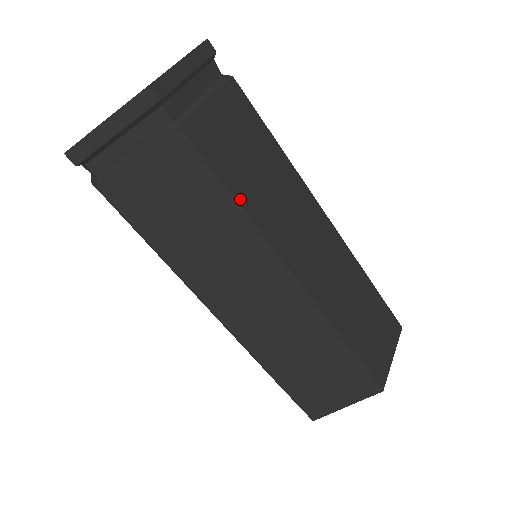
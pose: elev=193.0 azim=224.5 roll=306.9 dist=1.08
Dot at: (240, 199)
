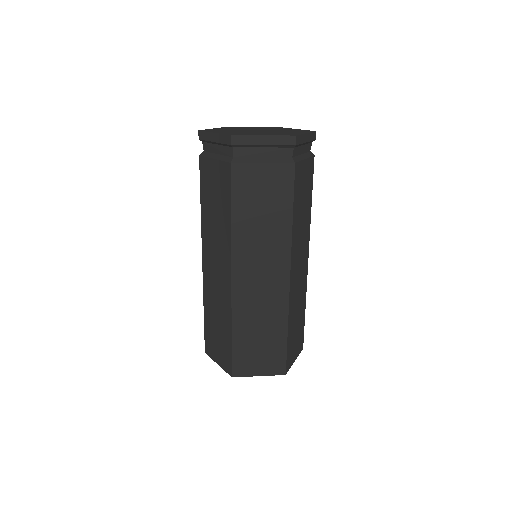
Dot at: (294, 215)
